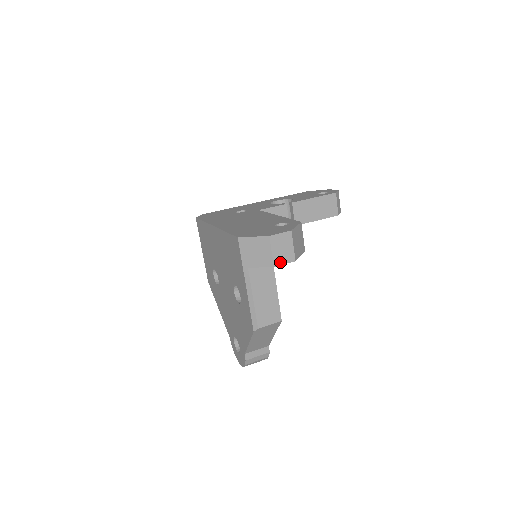
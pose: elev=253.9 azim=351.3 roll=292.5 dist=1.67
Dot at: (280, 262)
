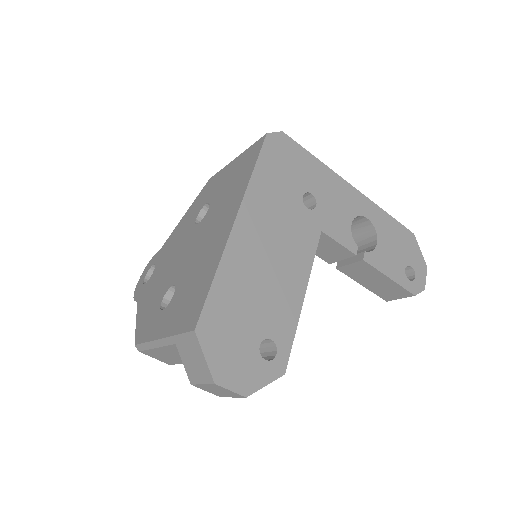
Dot at: (203, 388)
